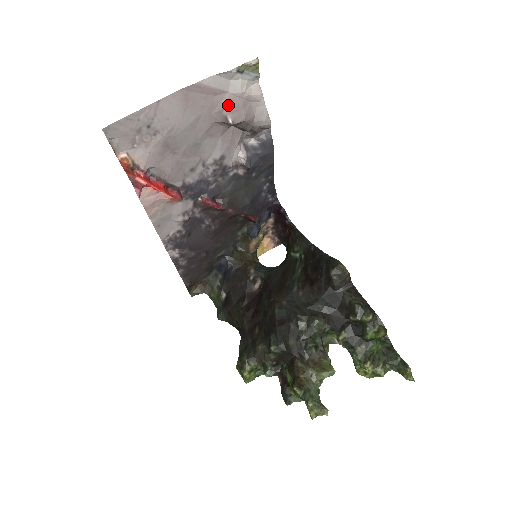
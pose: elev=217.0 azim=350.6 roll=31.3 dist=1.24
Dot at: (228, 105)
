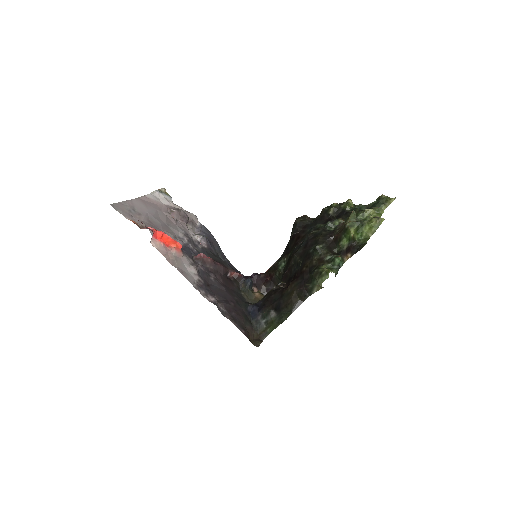
Dot at: (167, 208)
